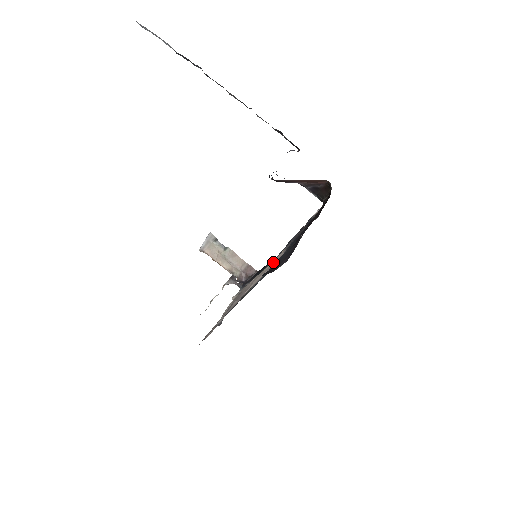
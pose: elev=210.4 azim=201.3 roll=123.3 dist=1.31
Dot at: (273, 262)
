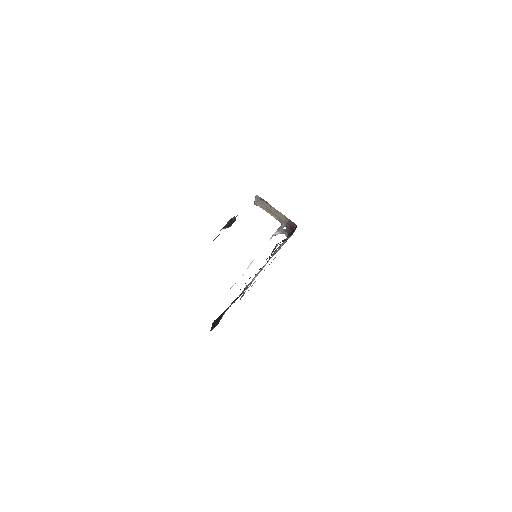
Dot at: occluded
